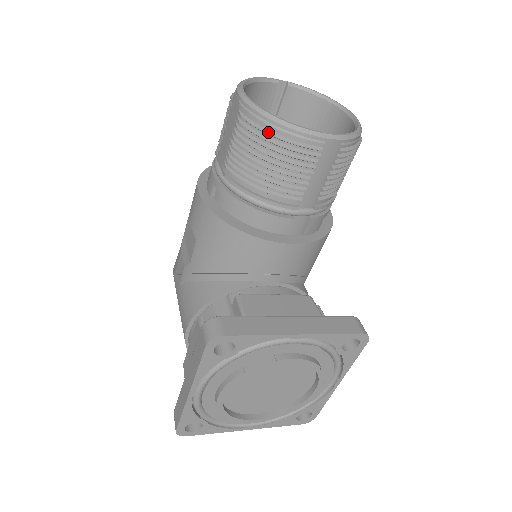
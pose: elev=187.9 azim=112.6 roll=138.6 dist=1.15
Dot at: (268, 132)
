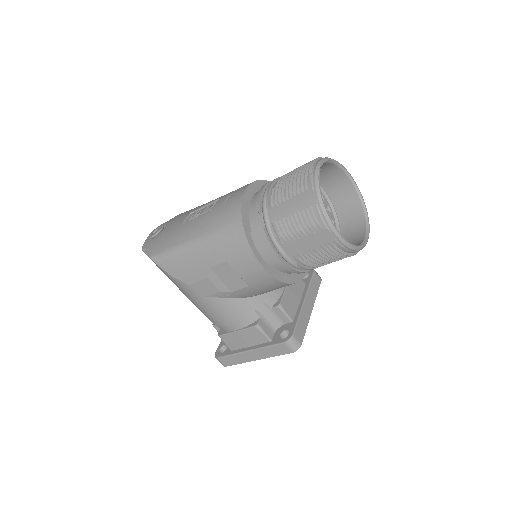
Dot at: (350, 255)
